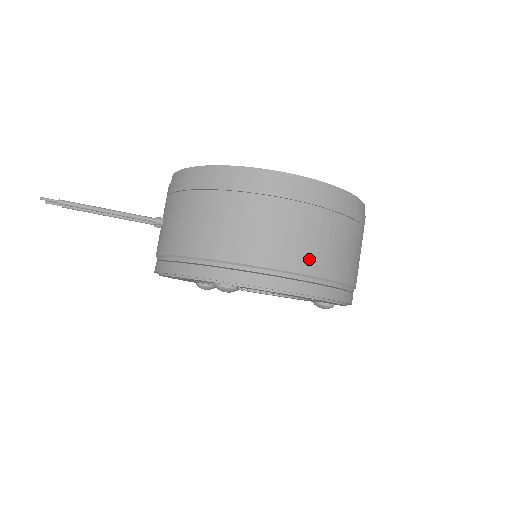
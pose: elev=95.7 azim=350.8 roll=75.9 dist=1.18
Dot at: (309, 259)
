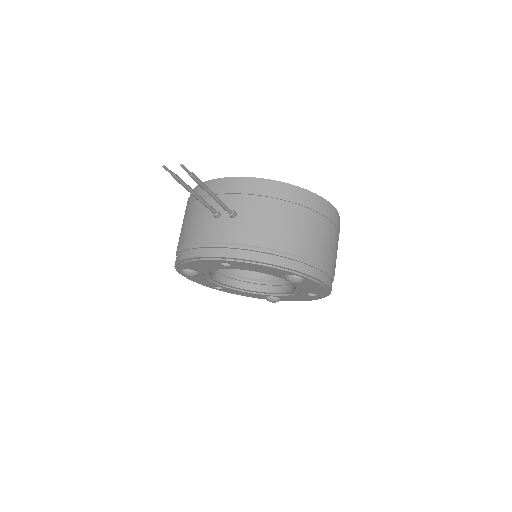
Dot at: occluded
